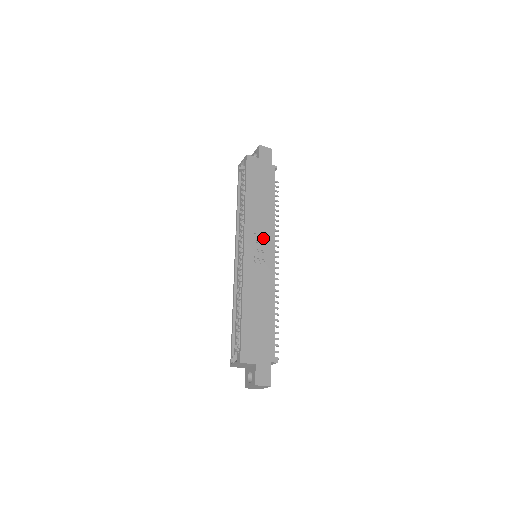
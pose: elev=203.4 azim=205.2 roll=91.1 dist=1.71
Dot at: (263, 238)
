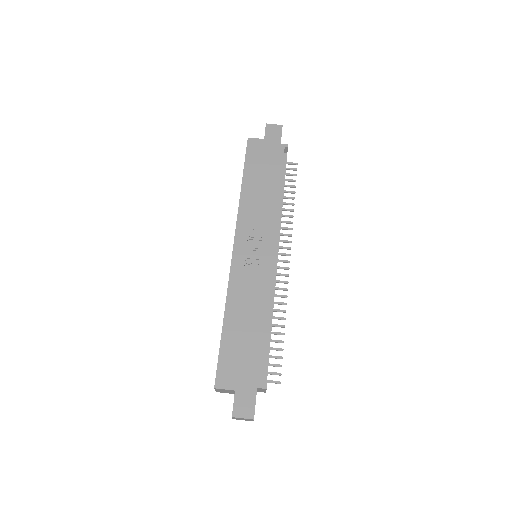
Dot at: (261, 233)
